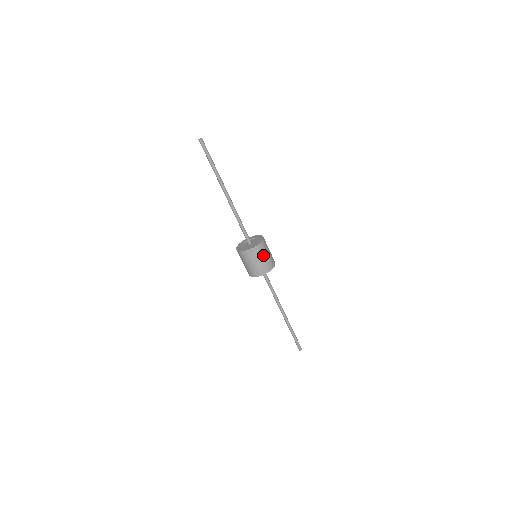
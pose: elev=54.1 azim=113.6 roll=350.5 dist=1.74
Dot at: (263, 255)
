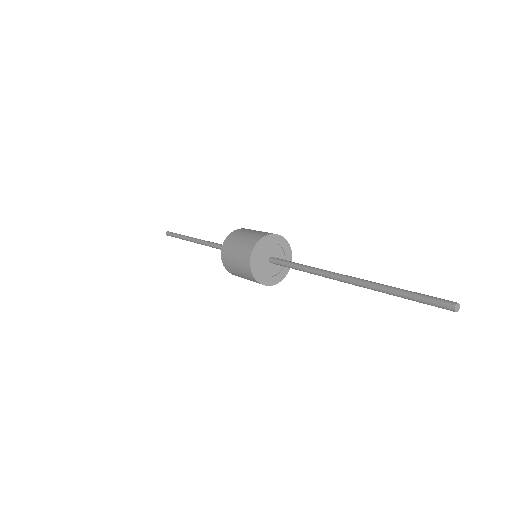
Dot at: occluded
